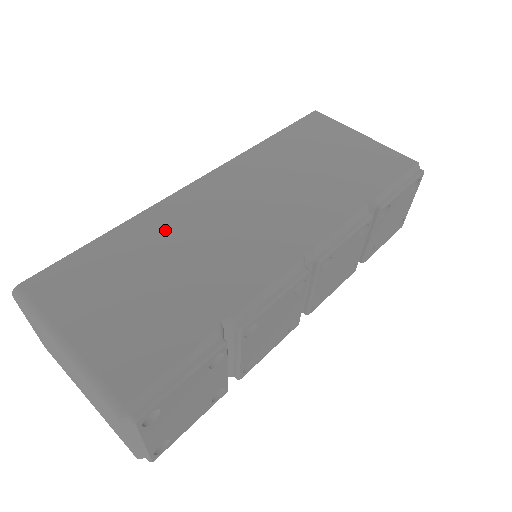
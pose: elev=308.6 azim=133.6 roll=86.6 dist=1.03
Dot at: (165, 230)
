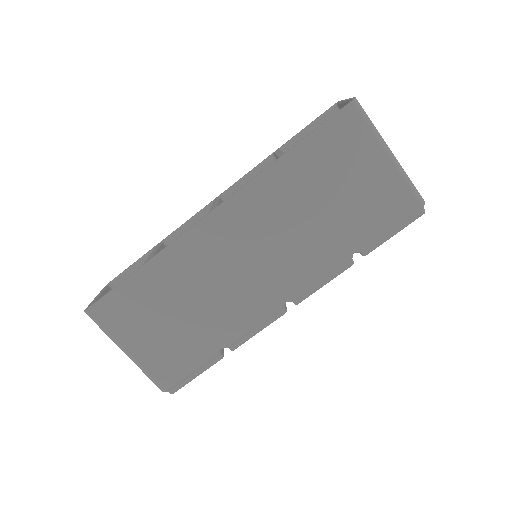
Dot at: (183, 270)
